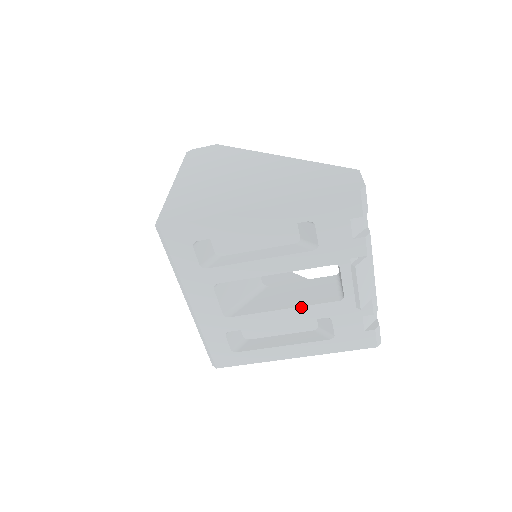
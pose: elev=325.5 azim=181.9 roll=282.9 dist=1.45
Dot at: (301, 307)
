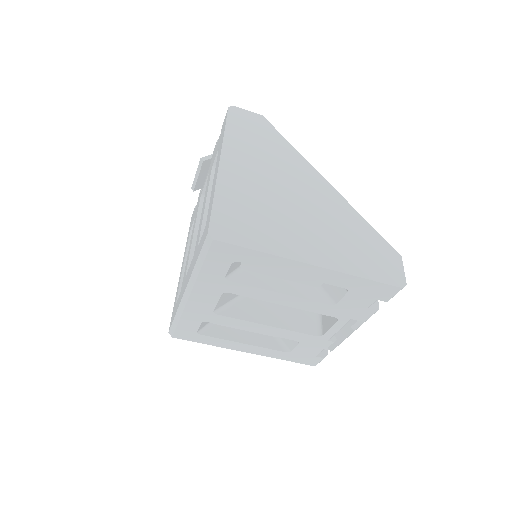
Dot at: (283, 329)
